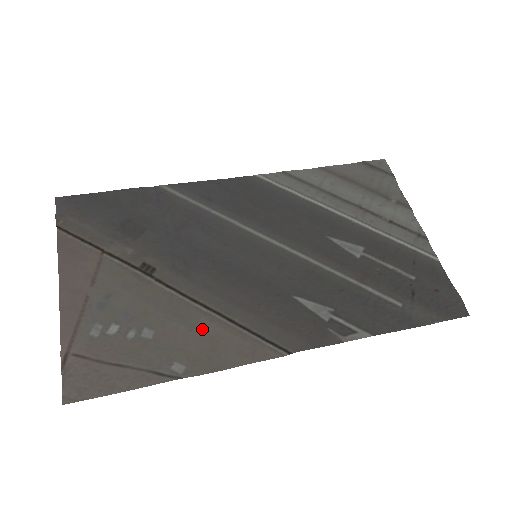
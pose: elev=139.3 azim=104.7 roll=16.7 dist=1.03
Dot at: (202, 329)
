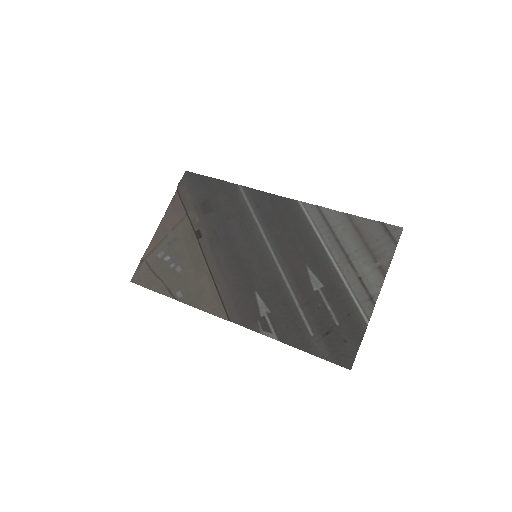
Dot at: (202, 282)
